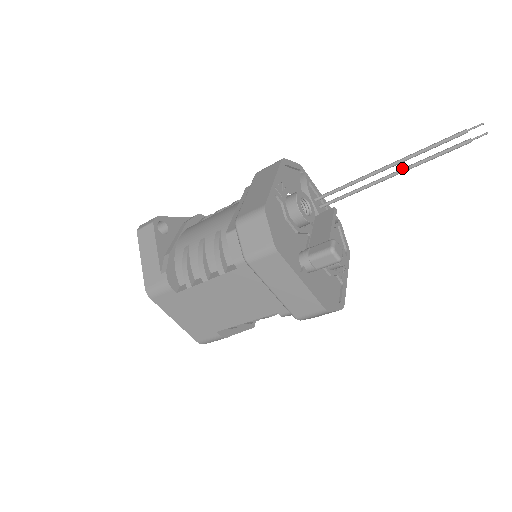
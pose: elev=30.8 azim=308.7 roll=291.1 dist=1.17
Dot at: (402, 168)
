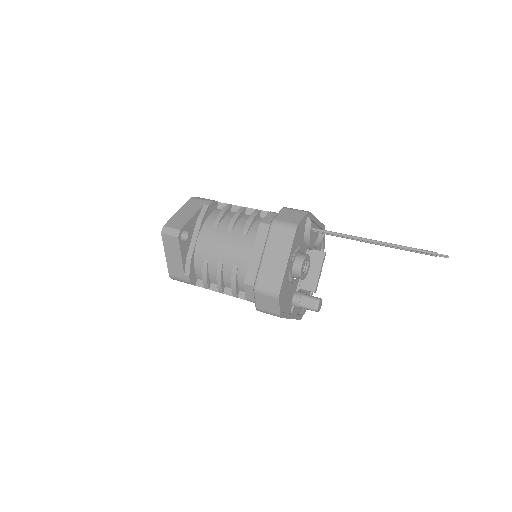
Dot at: occluded
